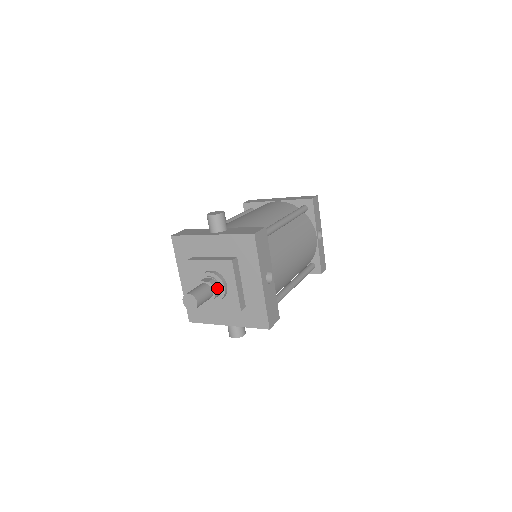
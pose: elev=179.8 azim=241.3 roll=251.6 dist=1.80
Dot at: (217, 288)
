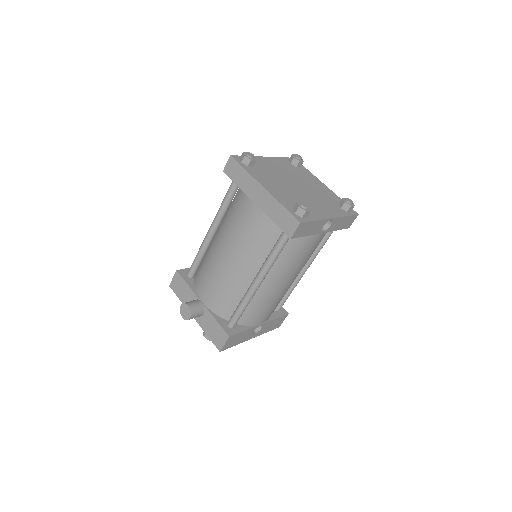
Dot at: occluded
